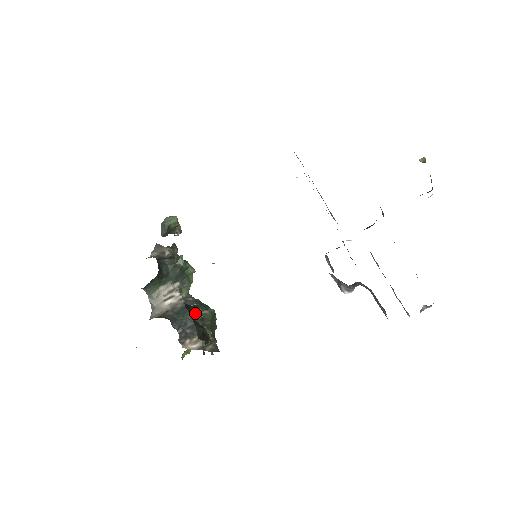
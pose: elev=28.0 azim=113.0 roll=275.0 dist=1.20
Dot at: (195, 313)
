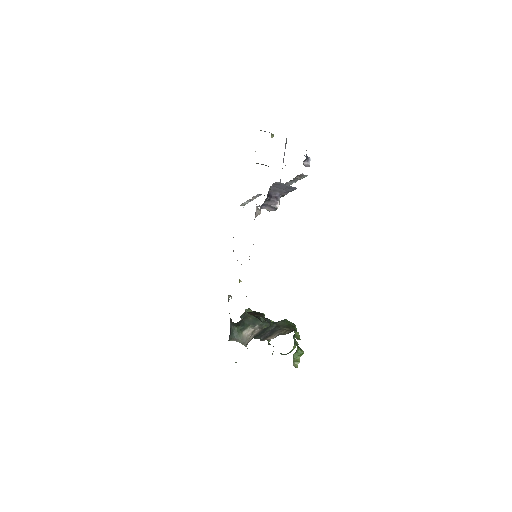
Dot at: (254, 315)
